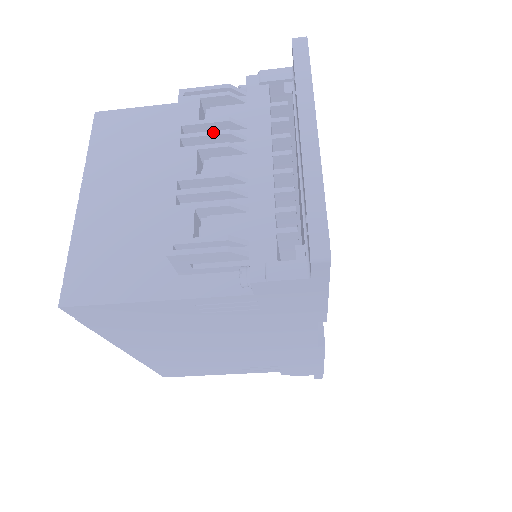
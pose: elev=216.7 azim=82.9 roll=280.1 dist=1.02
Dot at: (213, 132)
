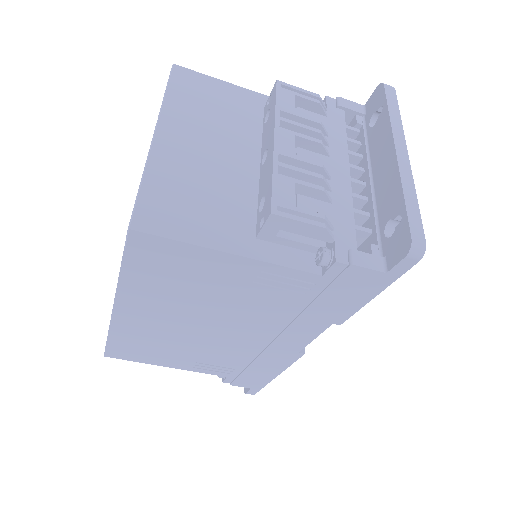
Dot at: (308, 127)
